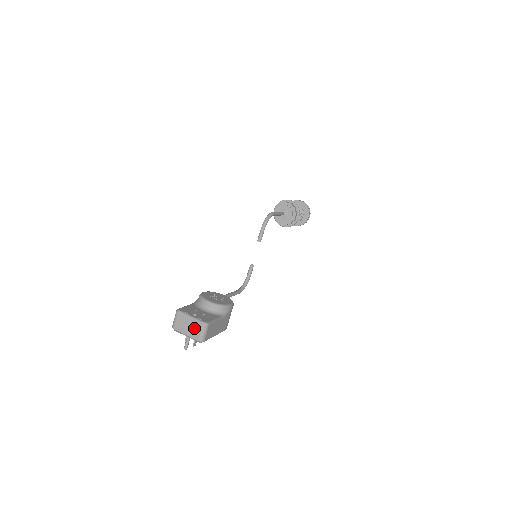
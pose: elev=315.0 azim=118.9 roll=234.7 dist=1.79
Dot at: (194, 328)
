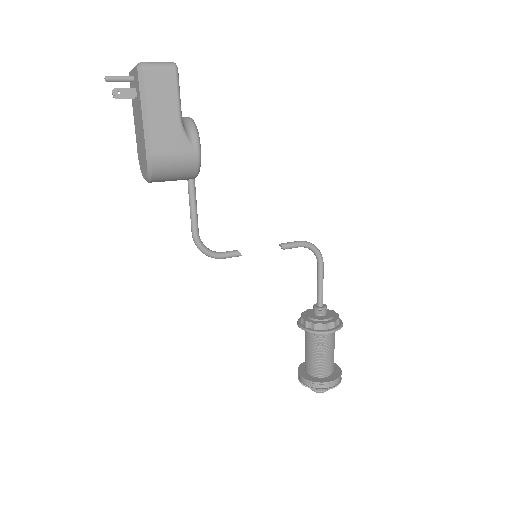
Dot at: occluded
